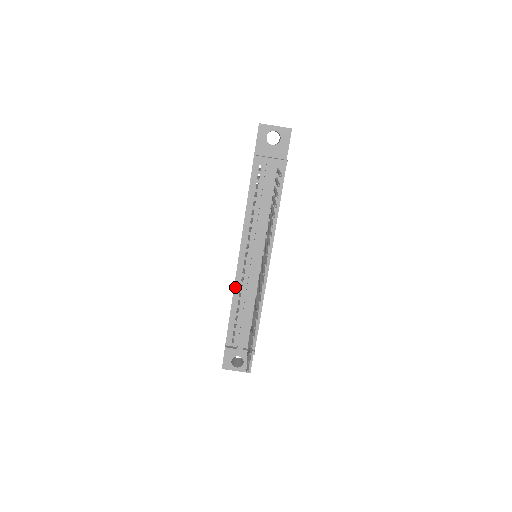
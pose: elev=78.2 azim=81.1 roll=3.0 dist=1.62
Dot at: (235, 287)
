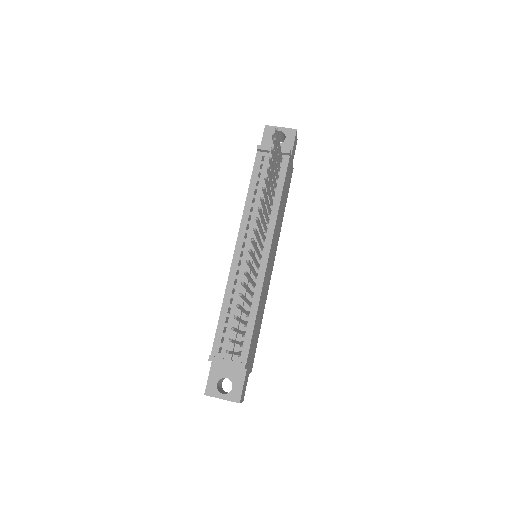
Dot at: (228, 282)
